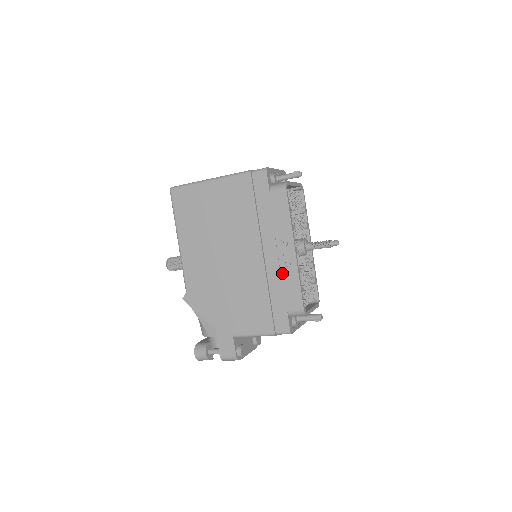
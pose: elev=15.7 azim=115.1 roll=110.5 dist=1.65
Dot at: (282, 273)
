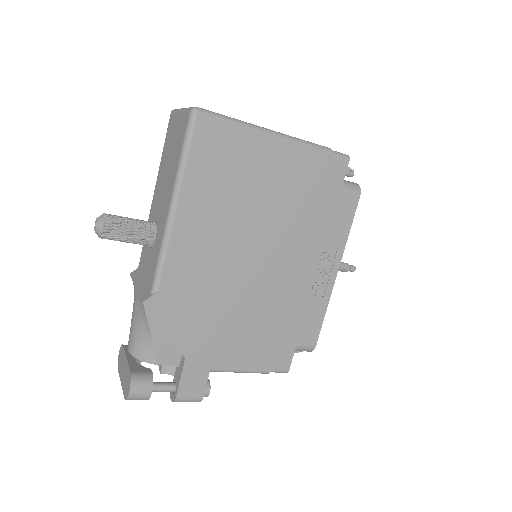
Dot at: (311, 298)
